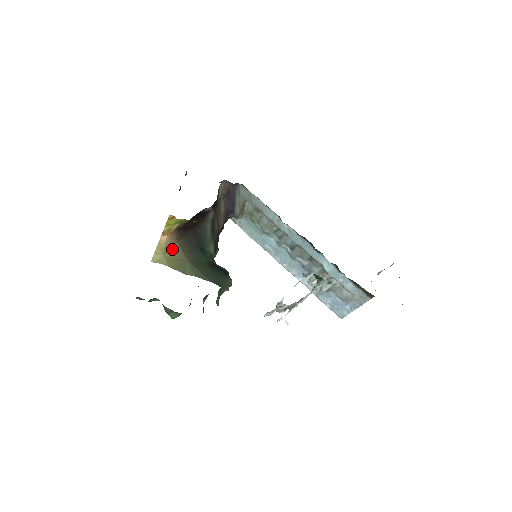
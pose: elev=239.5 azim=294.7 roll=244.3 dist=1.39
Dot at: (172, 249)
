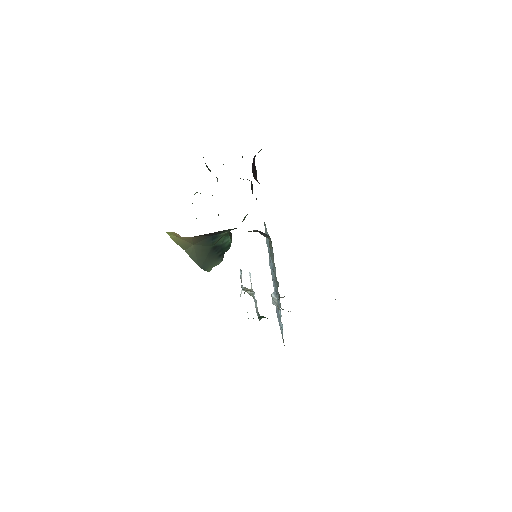
Dot at: (185, 237)
